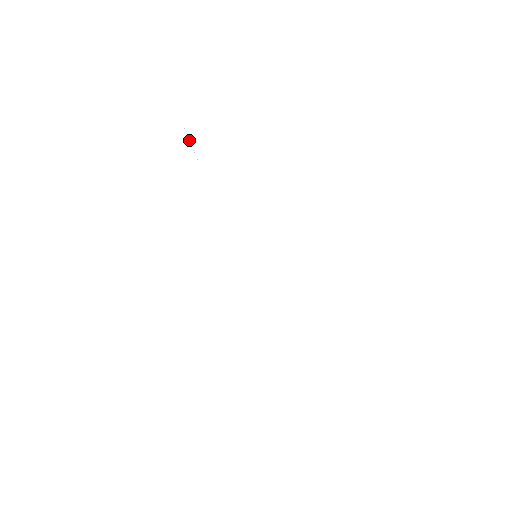
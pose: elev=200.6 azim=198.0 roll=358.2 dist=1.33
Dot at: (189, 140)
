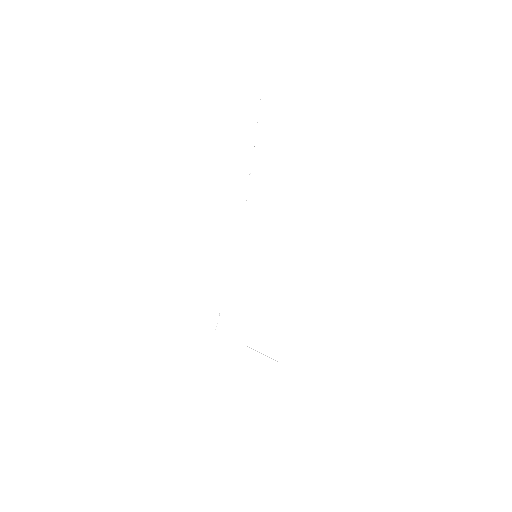
Dot at: occluded
